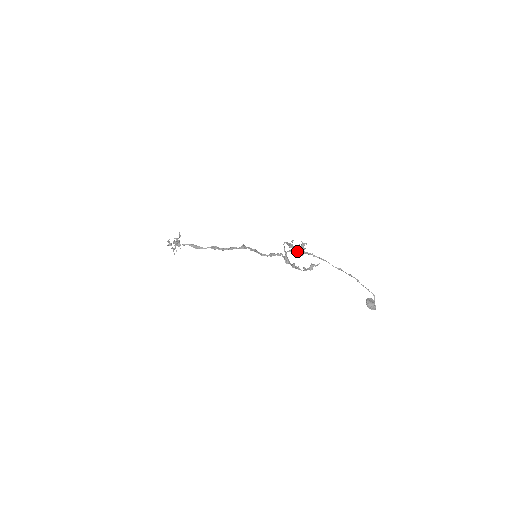
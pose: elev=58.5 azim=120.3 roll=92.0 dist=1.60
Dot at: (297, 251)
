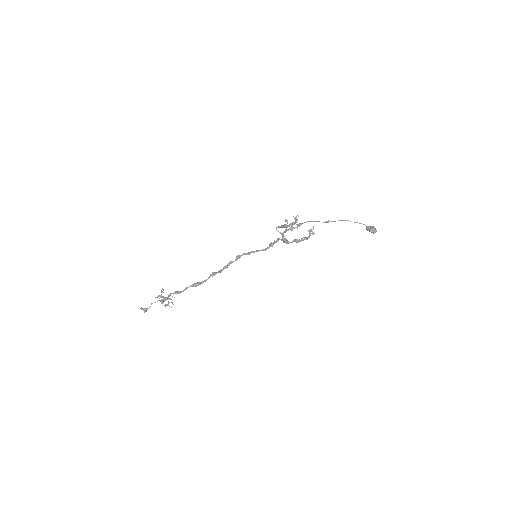
Dot at: (293, 227)
